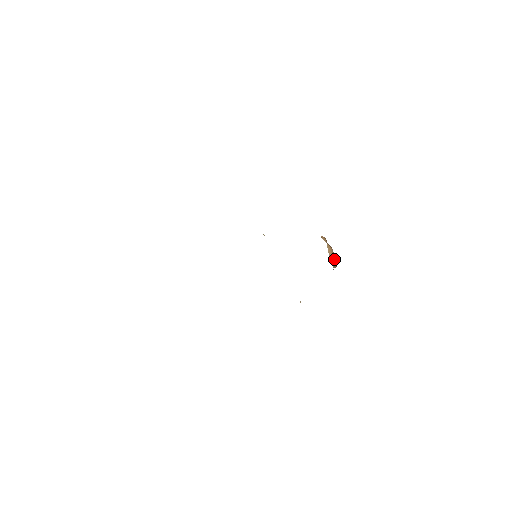
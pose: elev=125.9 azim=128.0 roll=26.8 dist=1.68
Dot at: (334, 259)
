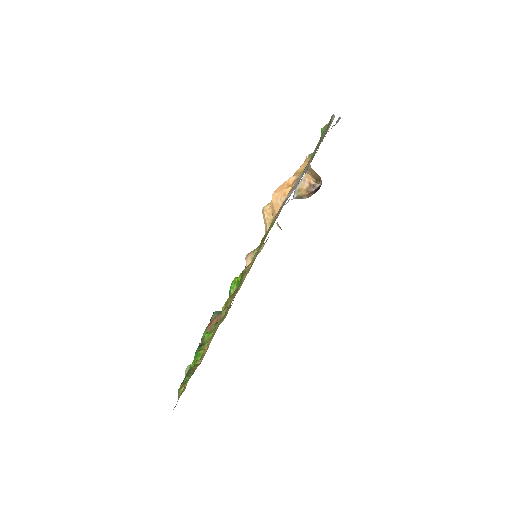
Dot at: (316, 178)
